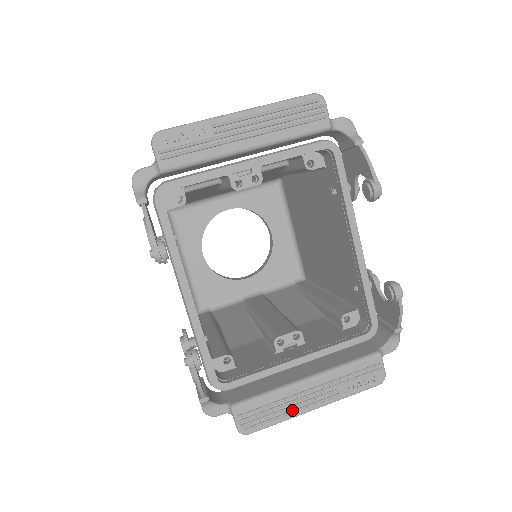
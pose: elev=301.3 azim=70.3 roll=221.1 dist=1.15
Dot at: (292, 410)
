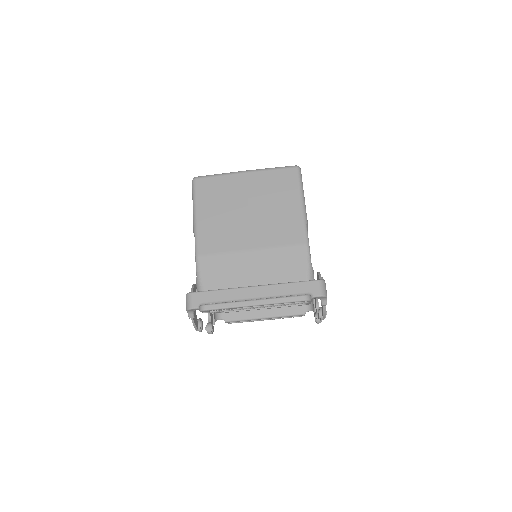
Dot at: occluded
